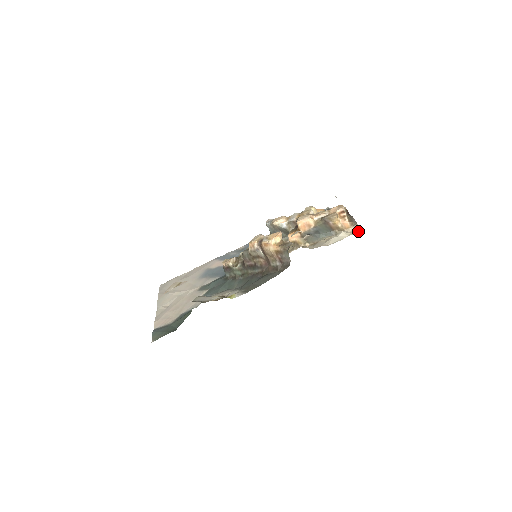
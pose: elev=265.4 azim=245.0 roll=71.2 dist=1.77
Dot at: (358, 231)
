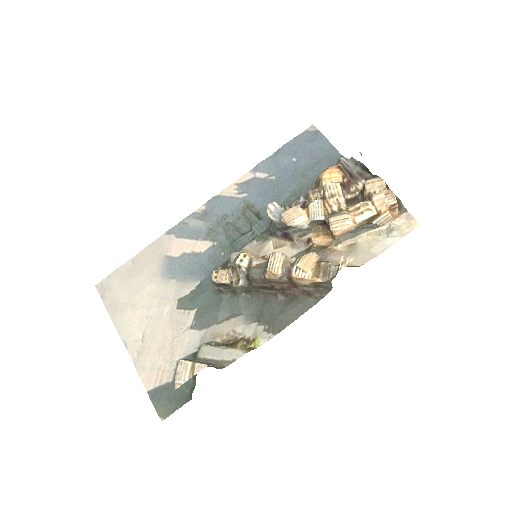
Dot at: (413, 226)
